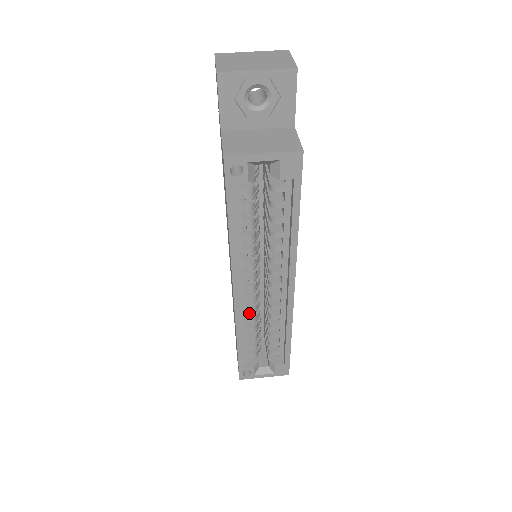
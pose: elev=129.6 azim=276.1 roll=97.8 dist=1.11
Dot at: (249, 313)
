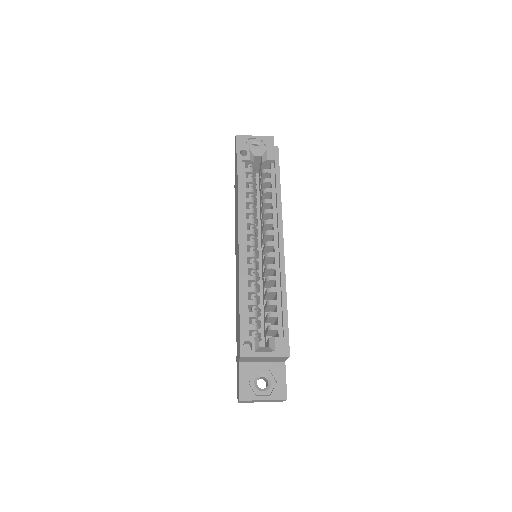
Dot at: (250, 277)
